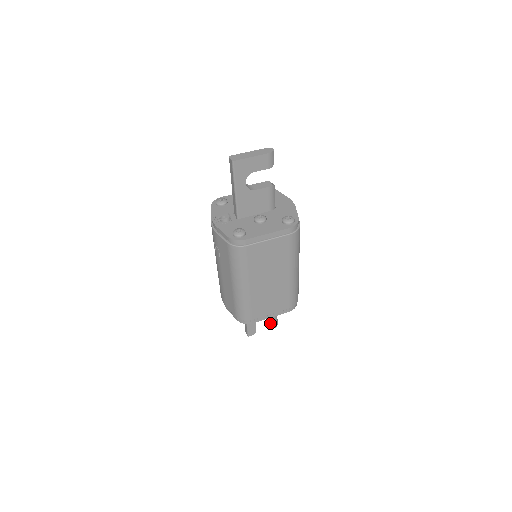
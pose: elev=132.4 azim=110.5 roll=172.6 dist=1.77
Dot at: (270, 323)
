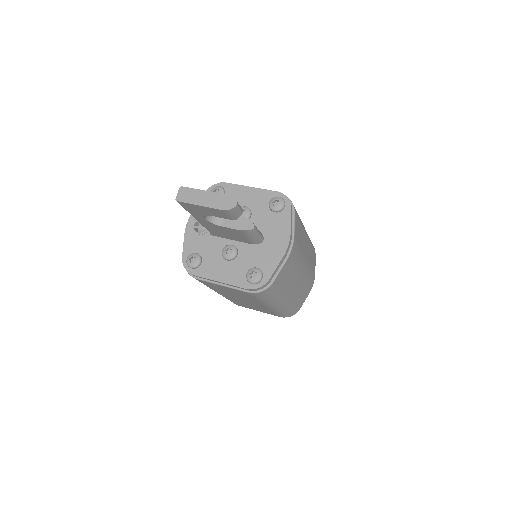
Dot at: occluded
